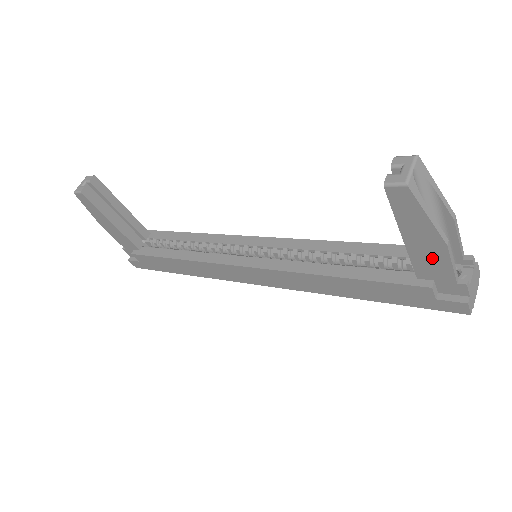
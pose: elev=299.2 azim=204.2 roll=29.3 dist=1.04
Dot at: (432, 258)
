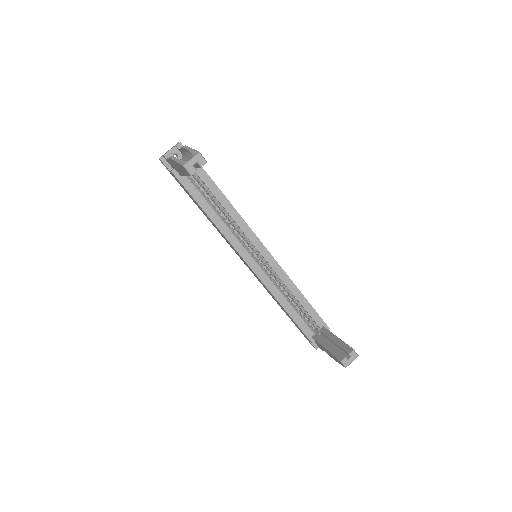
Dot at: (325, 350)
